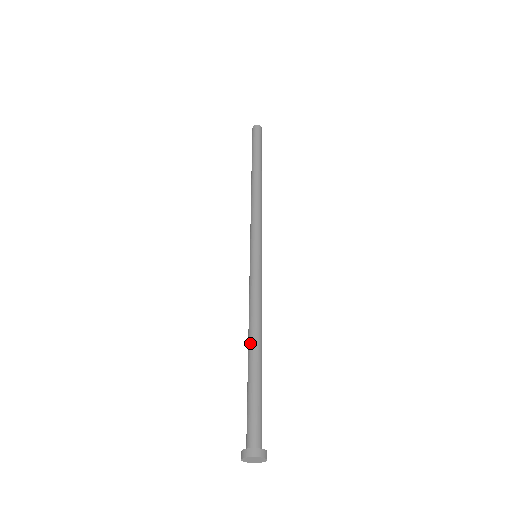
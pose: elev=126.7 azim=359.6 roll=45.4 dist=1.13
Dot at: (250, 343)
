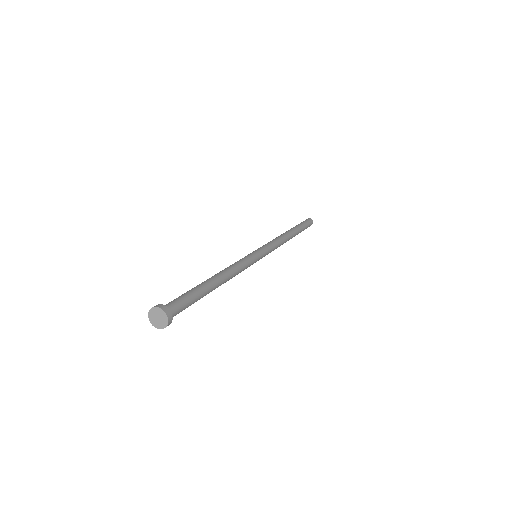
Dot at: (211, 277)
